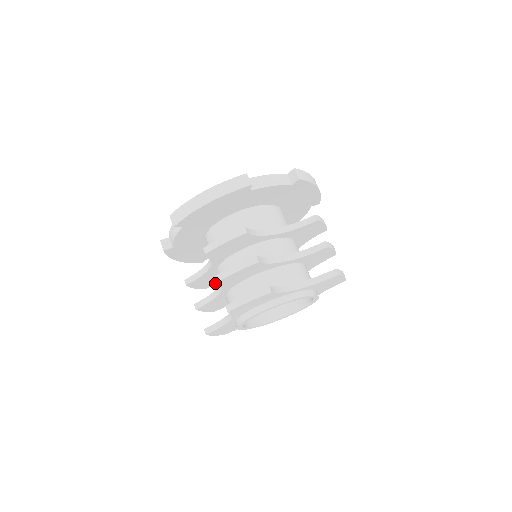
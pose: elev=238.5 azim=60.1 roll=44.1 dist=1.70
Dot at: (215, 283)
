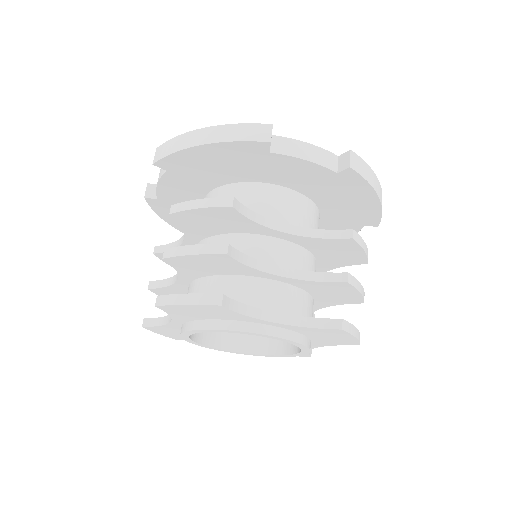
Dot at: occluded
